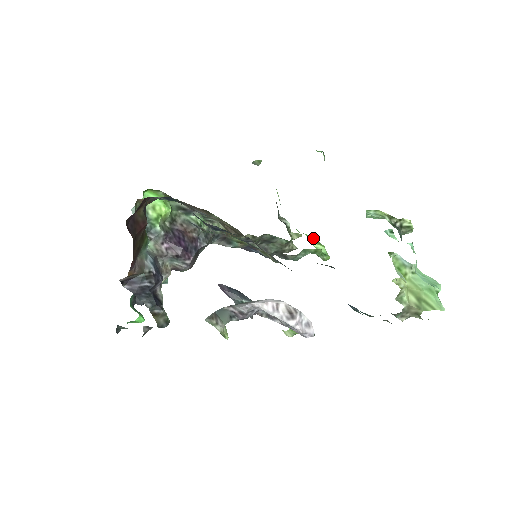
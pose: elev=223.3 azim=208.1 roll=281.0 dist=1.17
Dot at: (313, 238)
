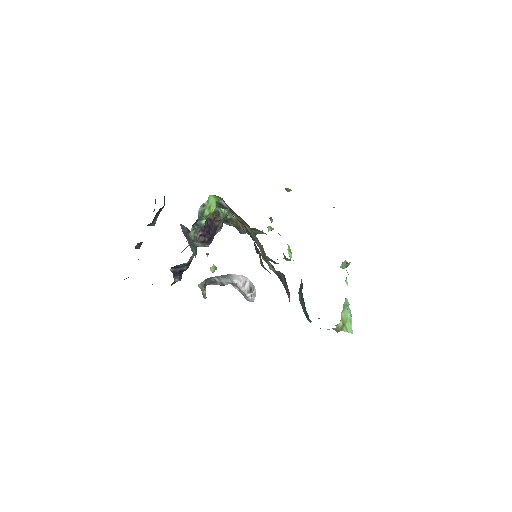
Dot at: (289, 247)
